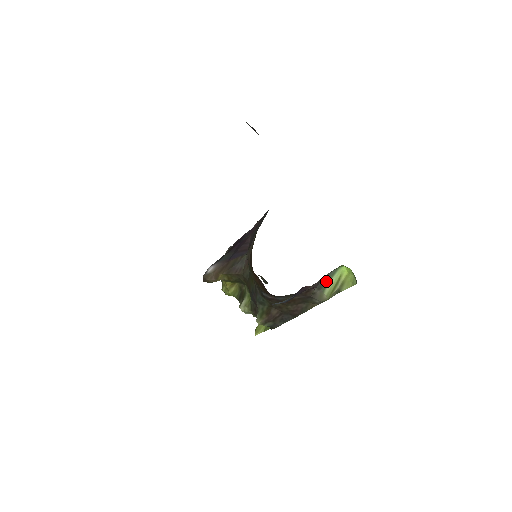
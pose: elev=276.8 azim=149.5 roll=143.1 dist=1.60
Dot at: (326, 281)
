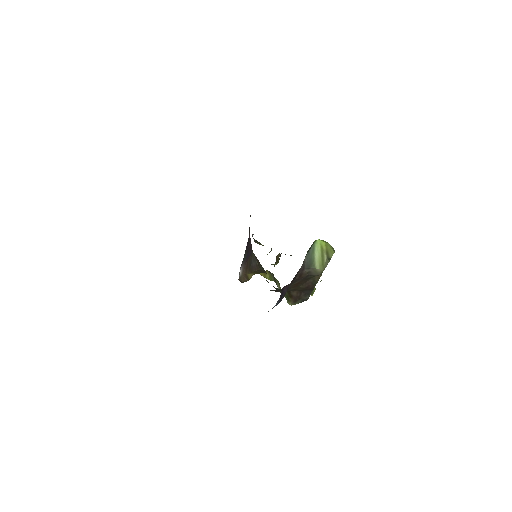
Dot at: (311, 259)
